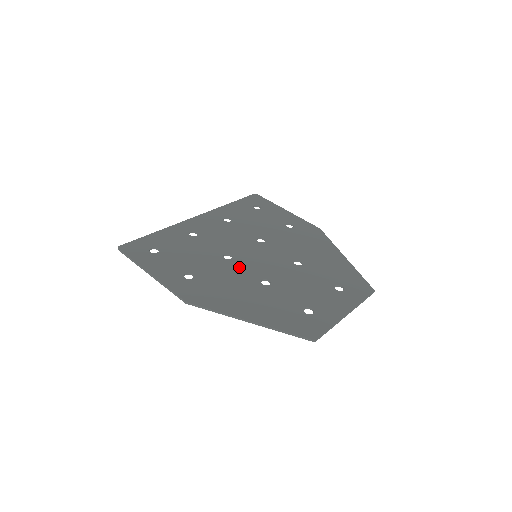
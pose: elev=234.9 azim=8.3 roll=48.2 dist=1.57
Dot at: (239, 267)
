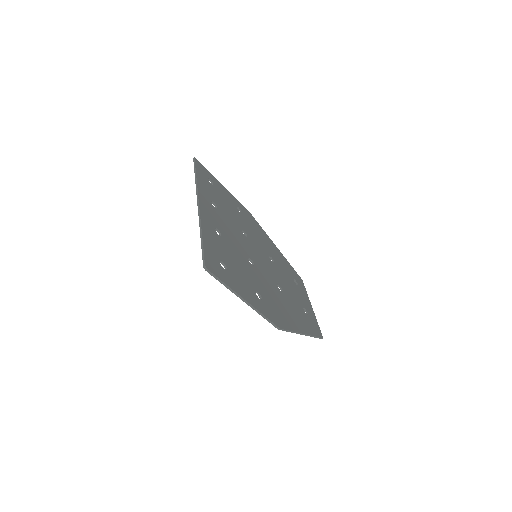
Dot at: (263, 274)
